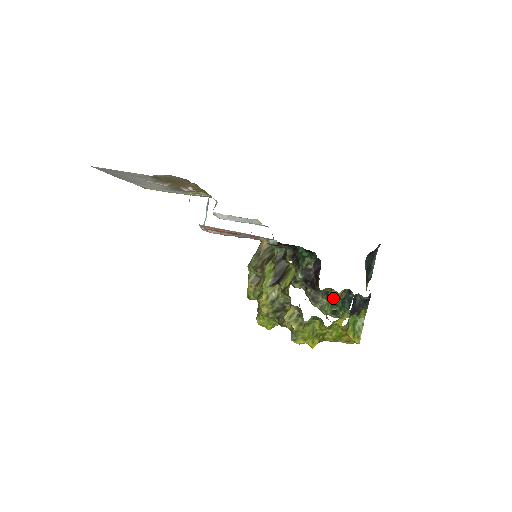
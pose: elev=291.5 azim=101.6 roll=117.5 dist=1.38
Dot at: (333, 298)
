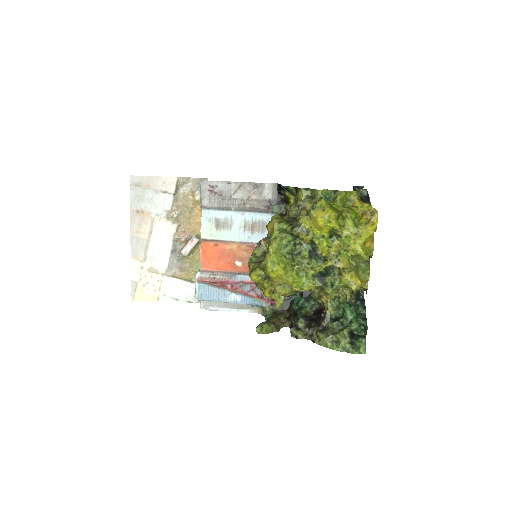
Dot at: (344, 309)
